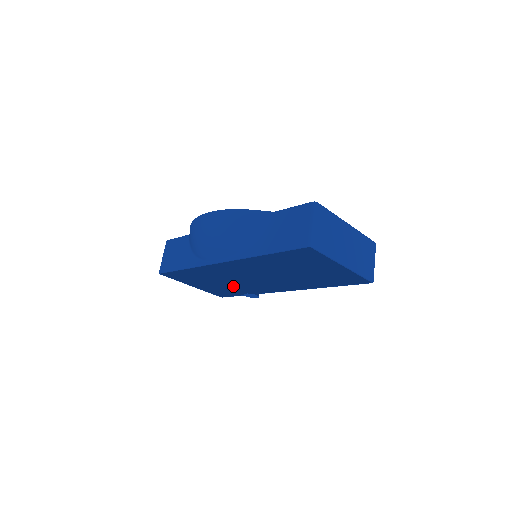
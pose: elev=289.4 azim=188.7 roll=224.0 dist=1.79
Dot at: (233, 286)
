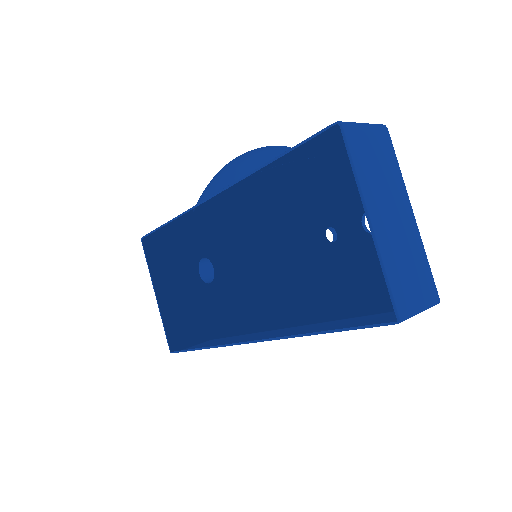
Dot at: (196, 346)
